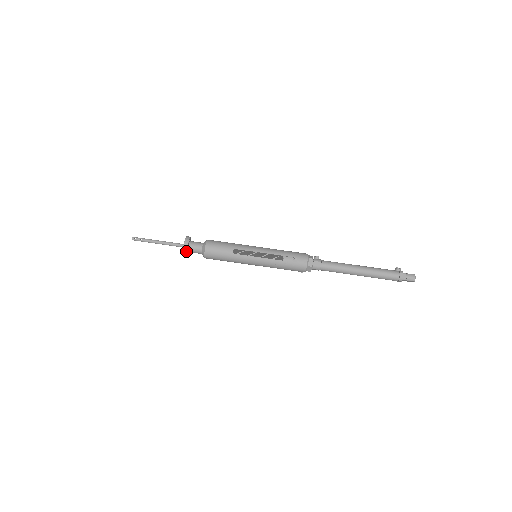
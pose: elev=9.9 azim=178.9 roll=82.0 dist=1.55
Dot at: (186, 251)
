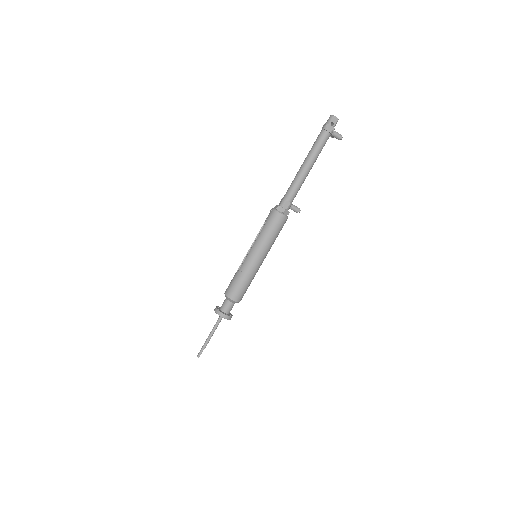
Dot at: (218, 312)
